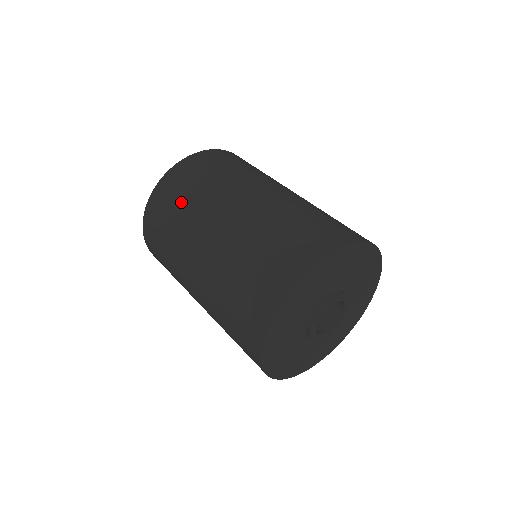
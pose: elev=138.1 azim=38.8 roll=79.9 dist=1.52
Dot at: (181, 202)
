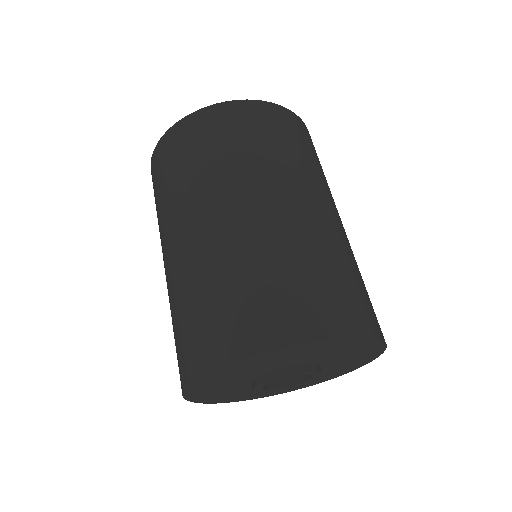
Dot at: (237, 144)
